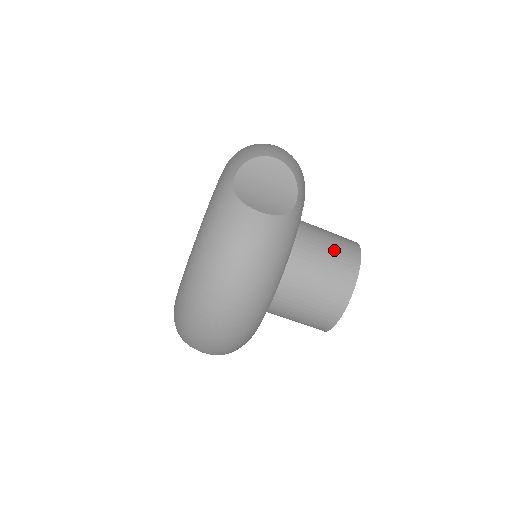
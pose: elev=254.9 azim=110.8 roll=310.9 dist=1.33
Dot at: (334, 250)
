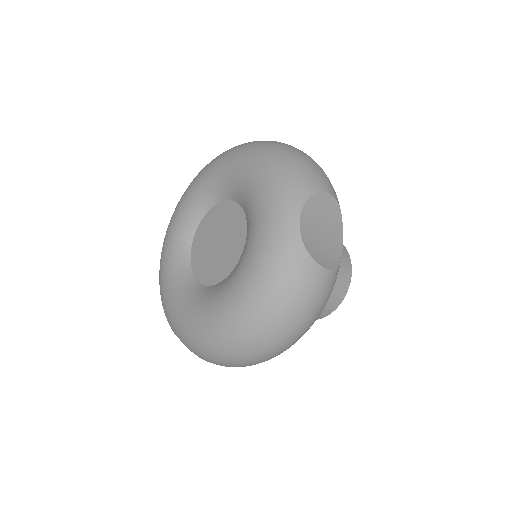
Dot at: occluded
